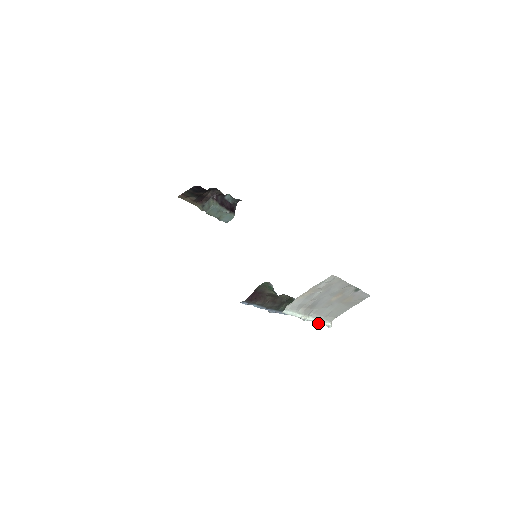
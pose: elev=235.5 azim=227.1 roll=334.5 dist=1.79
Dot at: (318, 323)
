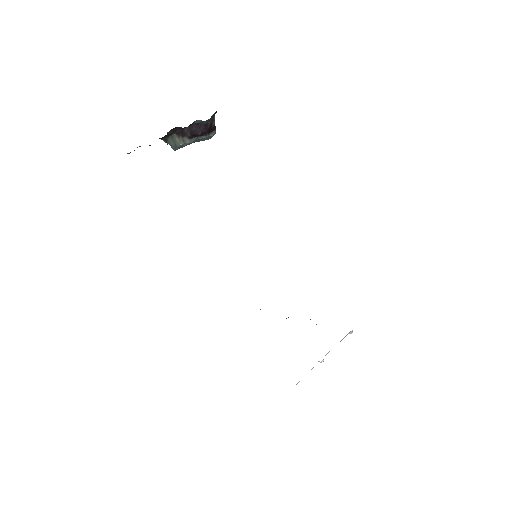
Dot at: occluded
